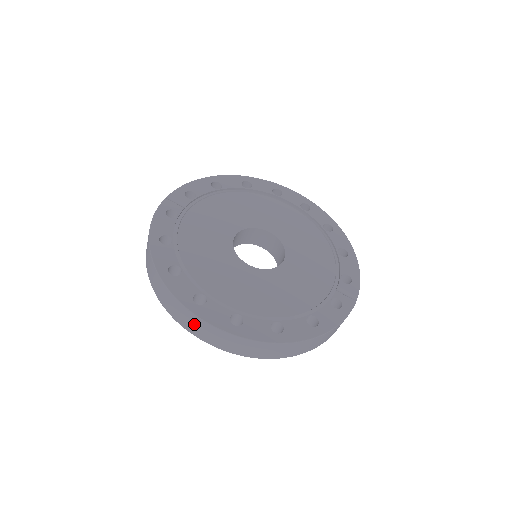
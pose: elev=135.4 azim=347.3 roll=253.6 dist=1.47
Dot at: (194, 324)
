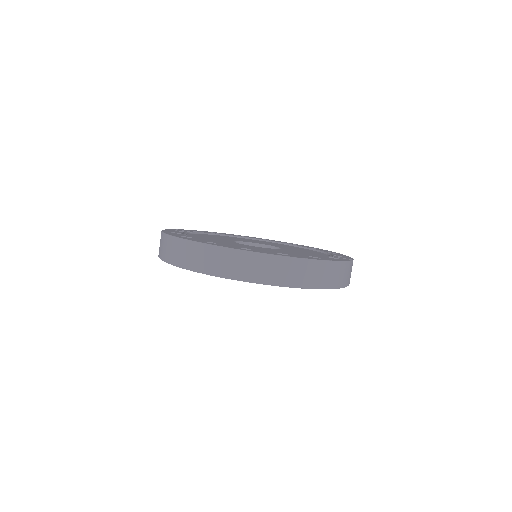
Dot at: (207, 257)
